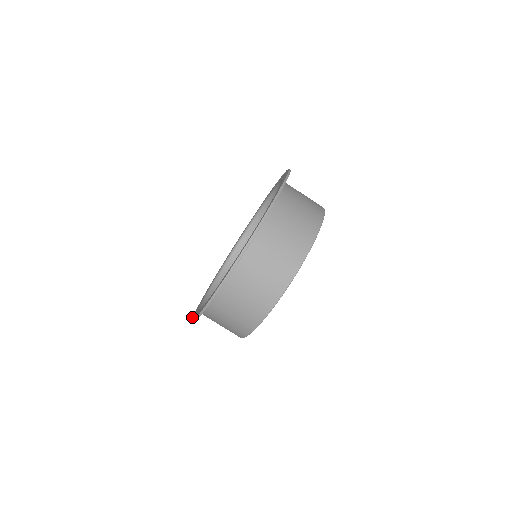
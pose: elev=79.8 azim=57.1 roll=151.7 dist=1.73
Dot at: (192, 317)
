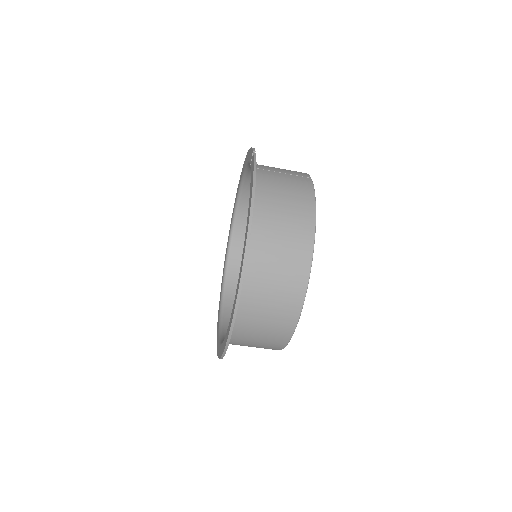
Dot at: occluded
